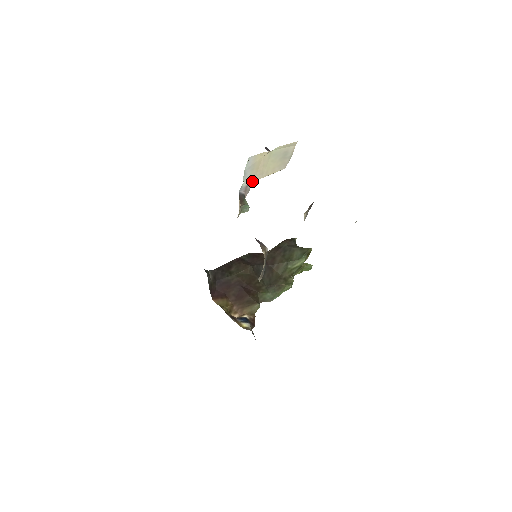
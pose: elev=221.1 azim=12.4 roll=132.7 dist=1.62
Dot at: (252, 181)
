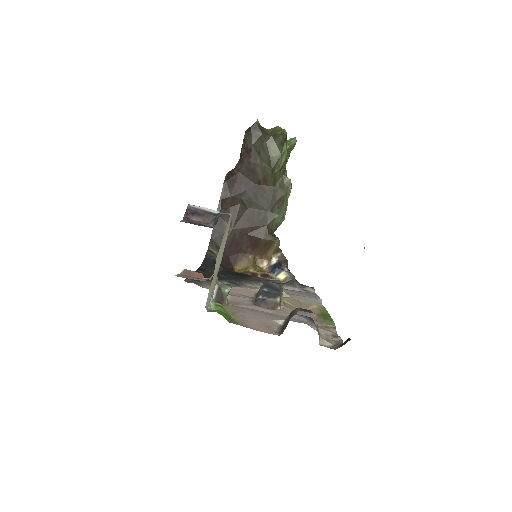
Dot at: occluded
